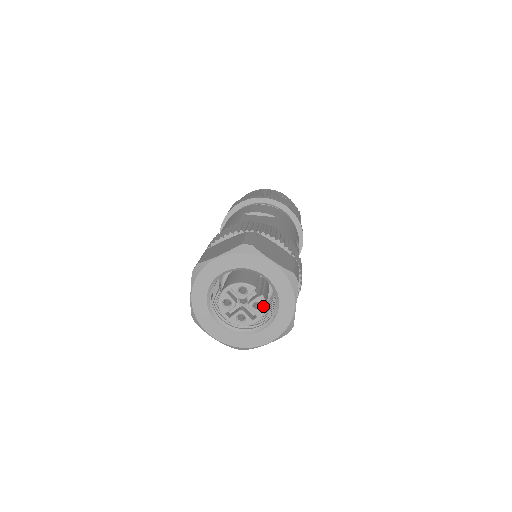
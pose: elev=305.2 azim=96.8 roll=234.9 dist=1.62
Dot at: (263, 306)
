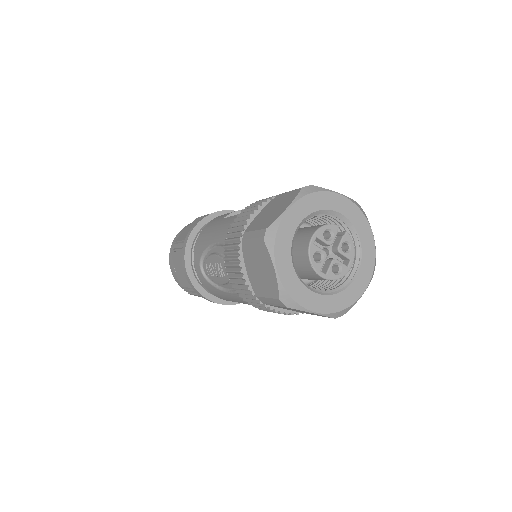
Dot at: (351, 244)
